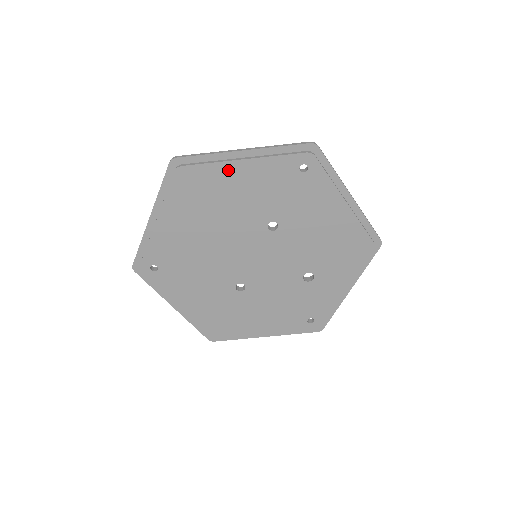
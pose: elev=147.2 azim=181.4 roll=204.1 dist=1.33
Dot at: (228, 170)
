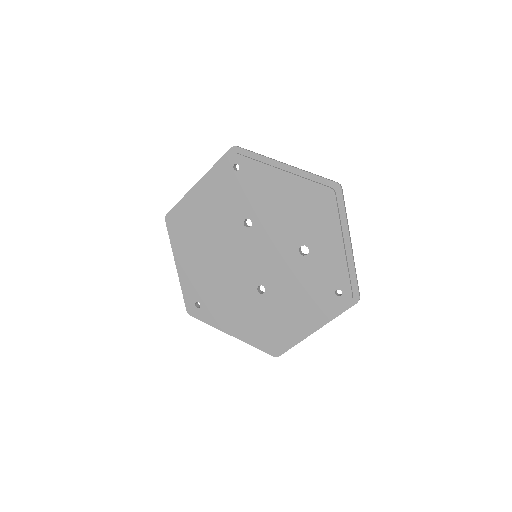
Dot at: (195, 201)
